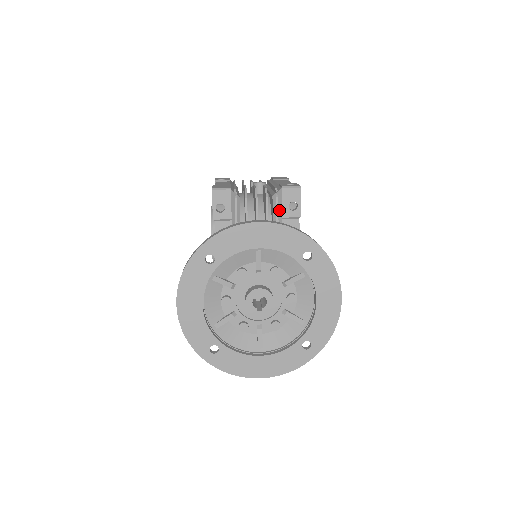
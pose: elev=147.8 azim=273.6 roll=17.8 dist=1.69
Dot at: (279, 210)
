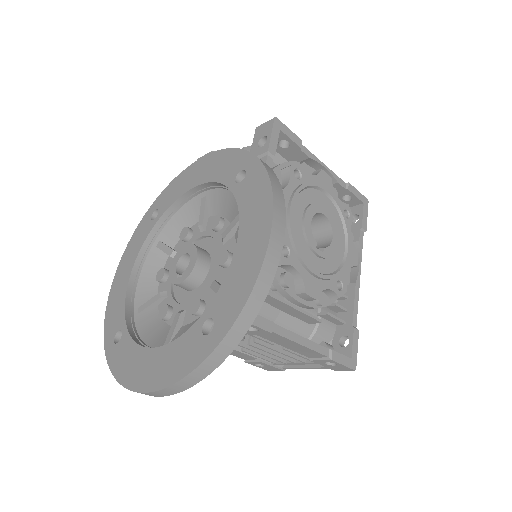
Dot at: occluded
